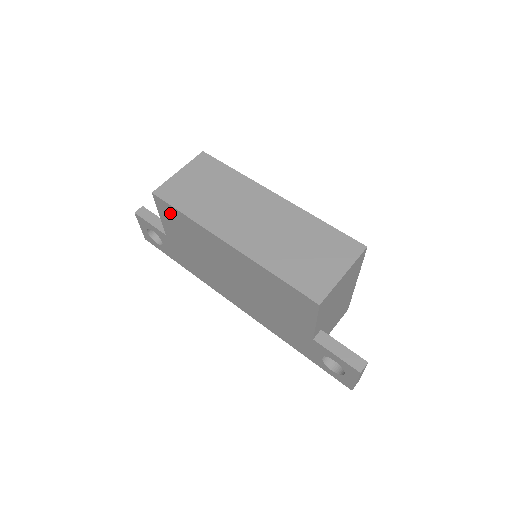
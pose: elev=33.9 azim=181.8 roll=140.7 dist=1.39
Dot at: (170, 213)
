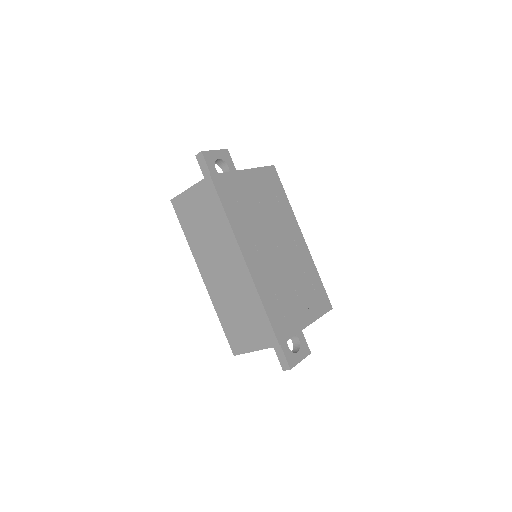
Dot at: occluded
